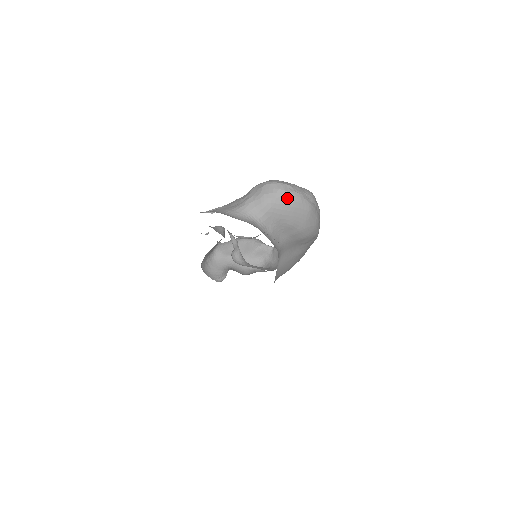
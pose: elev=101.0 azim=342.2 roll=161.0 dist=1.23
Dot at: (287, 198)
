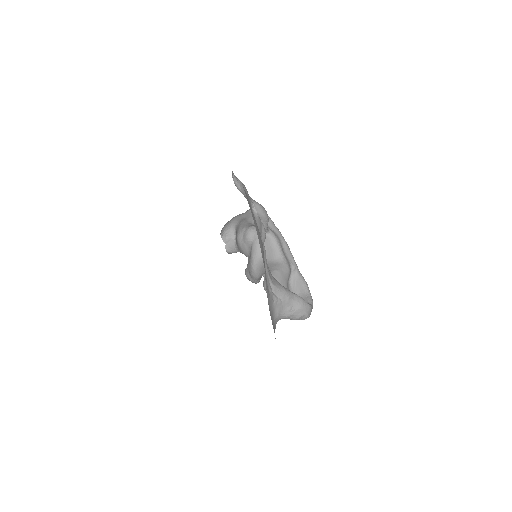
Dot at: occluded
